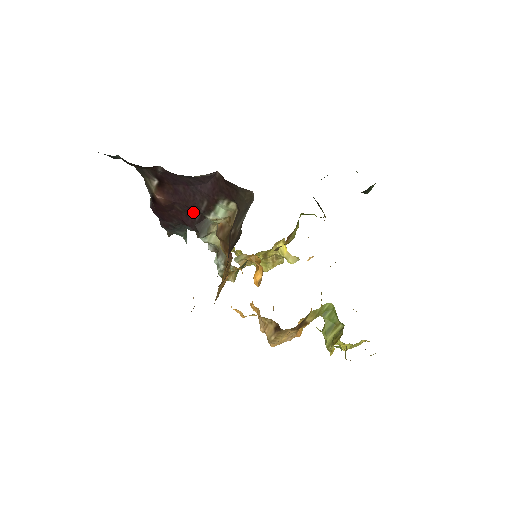
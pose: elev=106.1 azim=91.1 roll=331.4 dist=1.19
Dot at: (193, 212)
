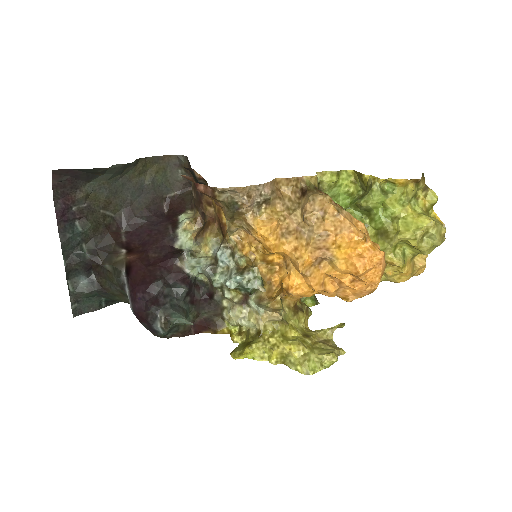
Dot at: (167, 247)
